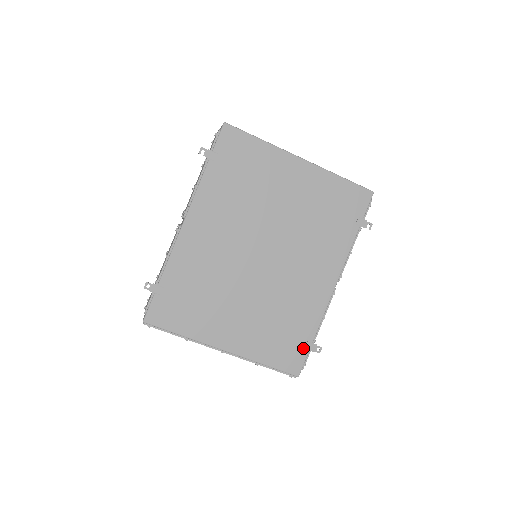
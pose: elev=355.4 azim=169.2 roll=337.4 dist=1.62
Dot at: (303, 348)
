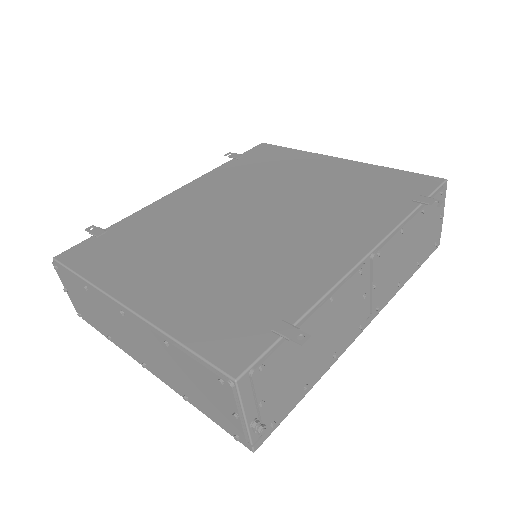
Dot at: (268, 330)
